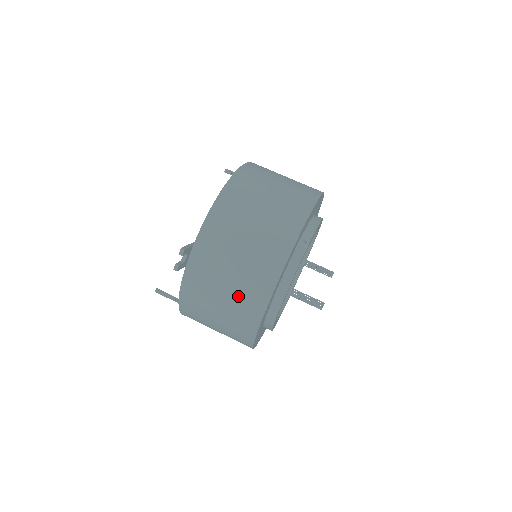
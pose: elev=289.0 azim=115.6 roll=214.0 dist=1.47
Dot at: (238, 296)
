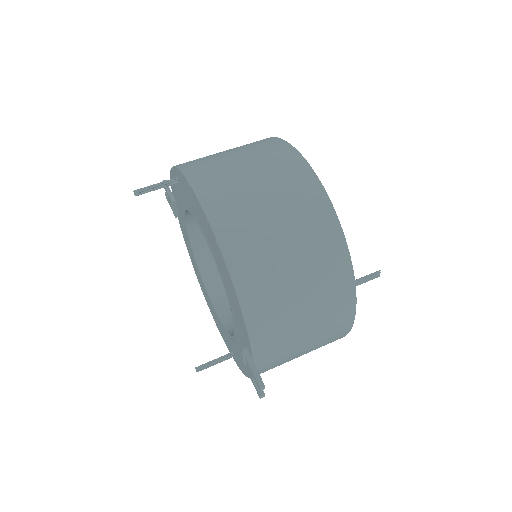
Dot at: (318, 346)
